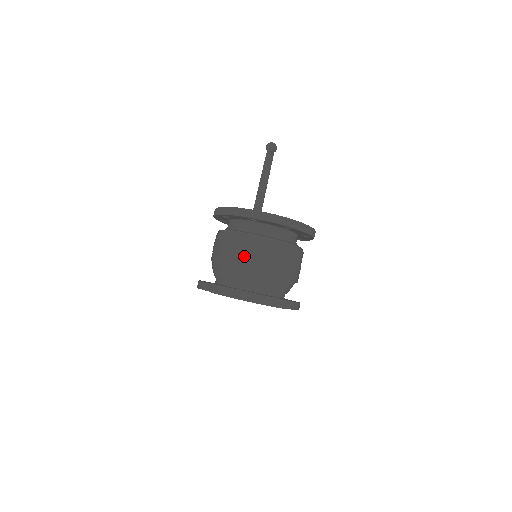
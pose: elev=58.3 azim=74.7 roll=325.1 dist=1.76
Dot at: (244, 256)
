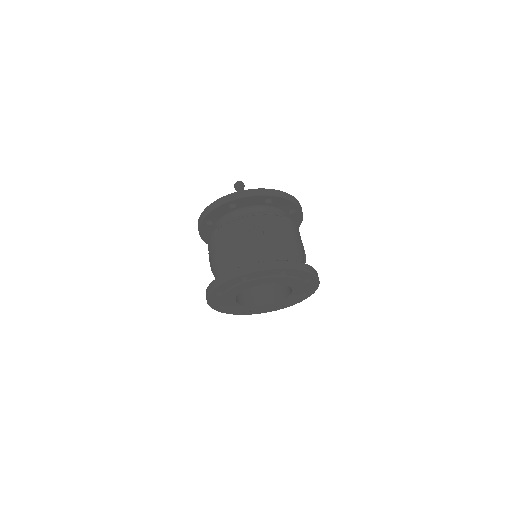
Dot at: (236, 239)
